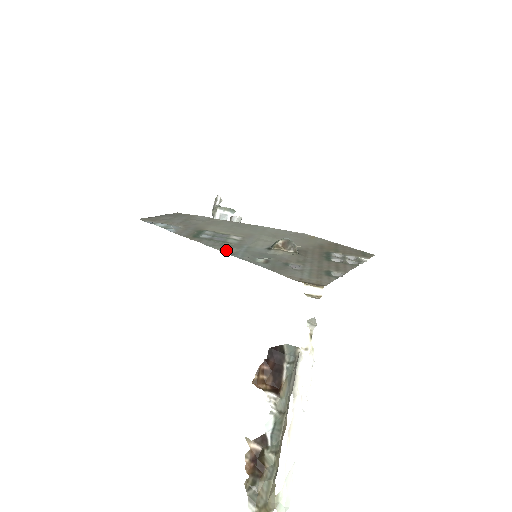
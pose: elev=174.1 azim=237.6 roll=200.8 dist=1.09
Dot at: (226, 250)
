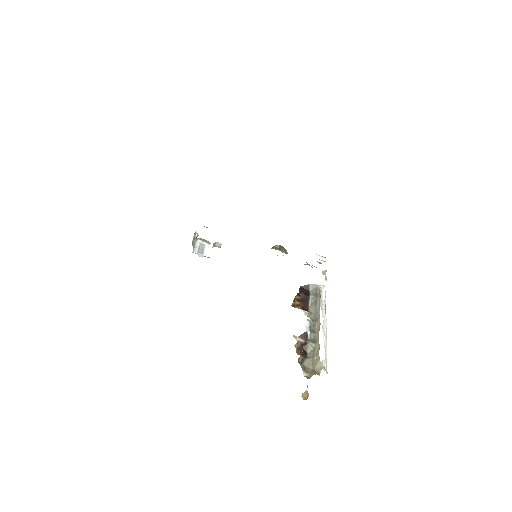
Dot at: occluded
